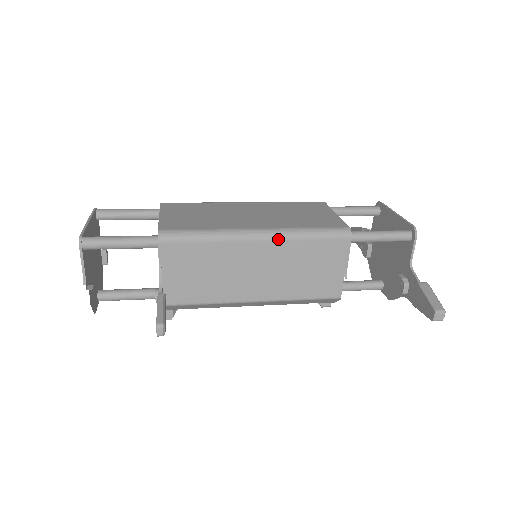
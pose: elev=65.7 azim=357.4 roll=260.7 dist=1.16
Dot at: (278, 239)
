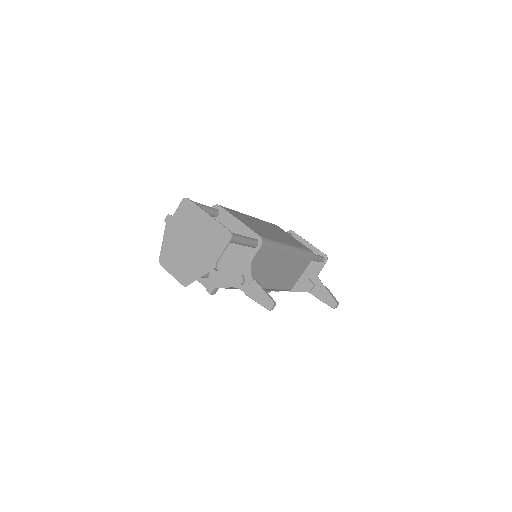
Dot at: (296, 253)
